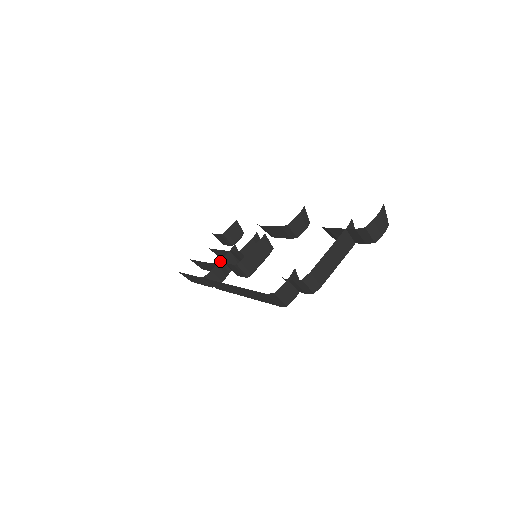
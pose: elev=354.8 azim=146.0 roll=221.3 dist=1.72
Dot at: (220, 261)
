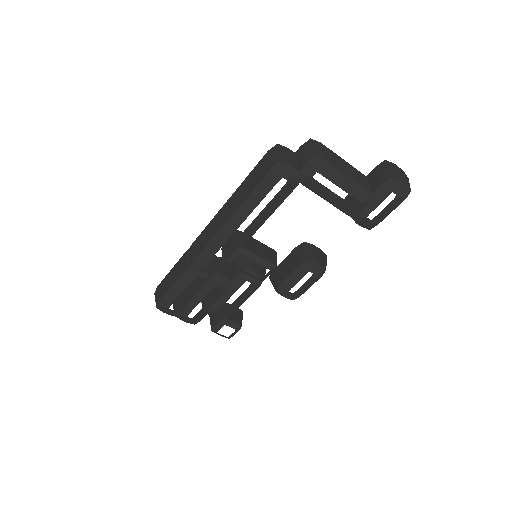
Dot at: (216, 257)
